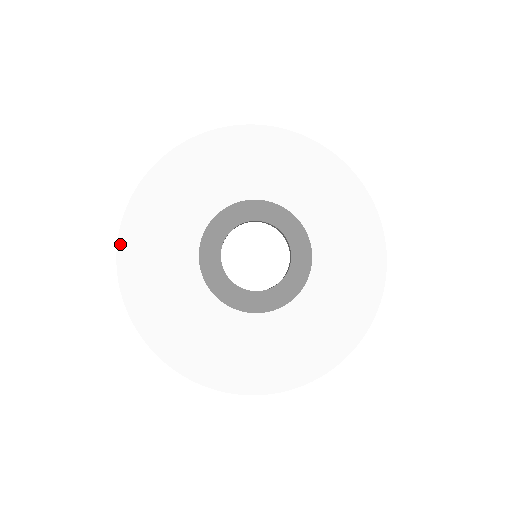
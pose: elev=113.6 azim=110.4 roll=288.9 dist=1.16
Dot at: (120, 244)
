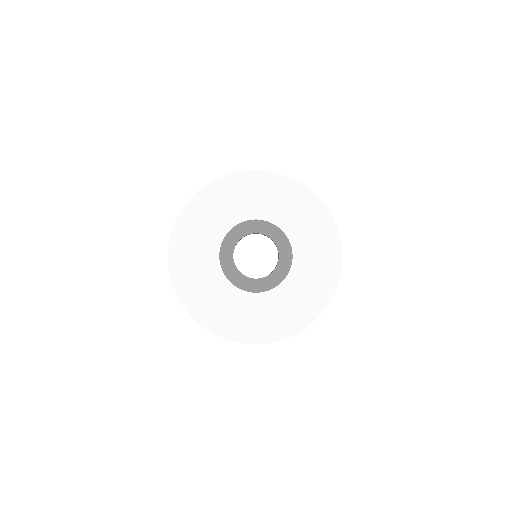
Dot at: (215, 182)
